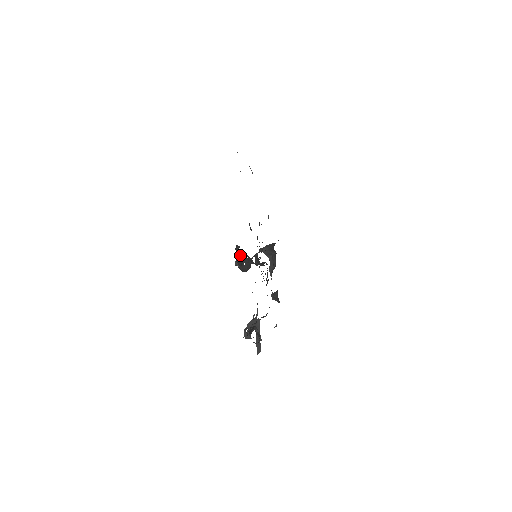
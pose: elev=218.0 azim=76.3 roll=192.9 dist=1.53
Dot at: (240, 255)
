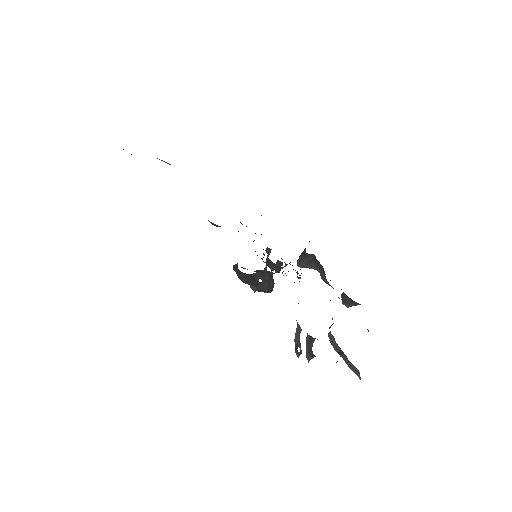
Dot at: (245, 273)
